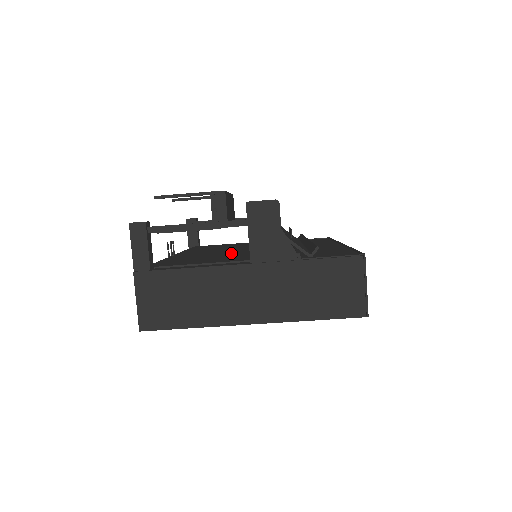
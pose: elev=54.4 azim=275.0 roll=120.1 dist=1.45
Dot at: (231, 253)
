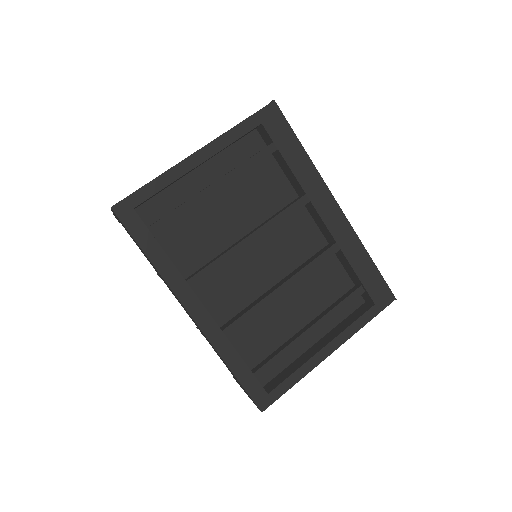
Dot at: occluded
